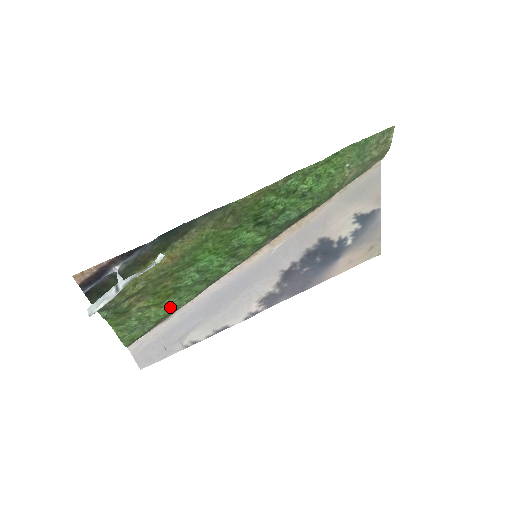
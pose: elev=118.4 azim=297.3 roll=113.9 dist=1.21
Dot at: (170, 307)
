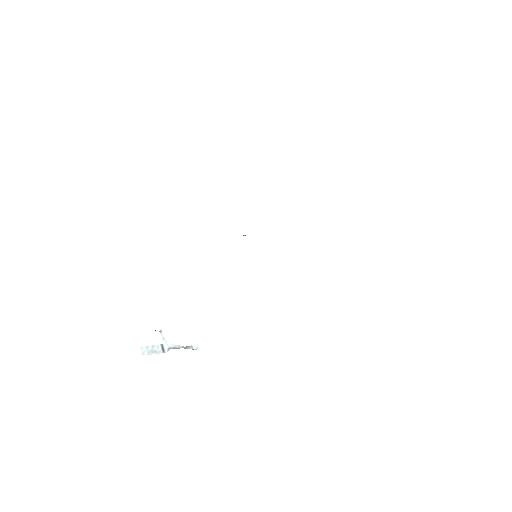
Dot at: occluded
